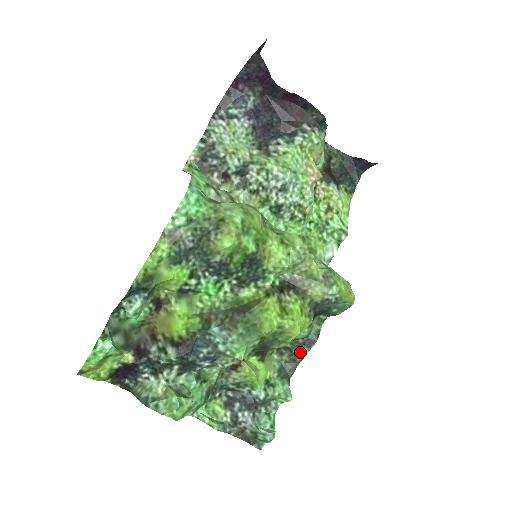
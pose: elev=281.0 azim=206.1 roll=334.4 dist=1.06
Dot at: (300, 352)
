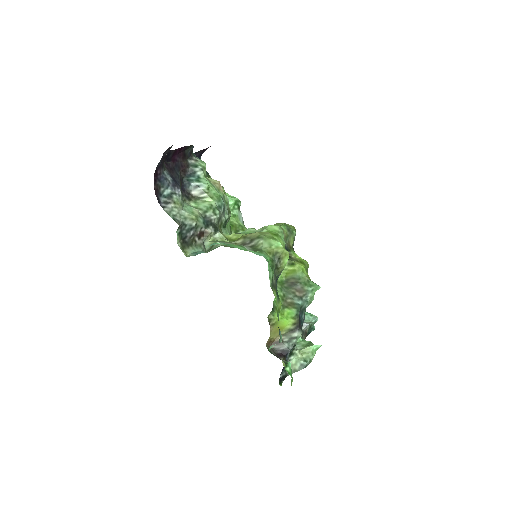
Dot at: occluded
